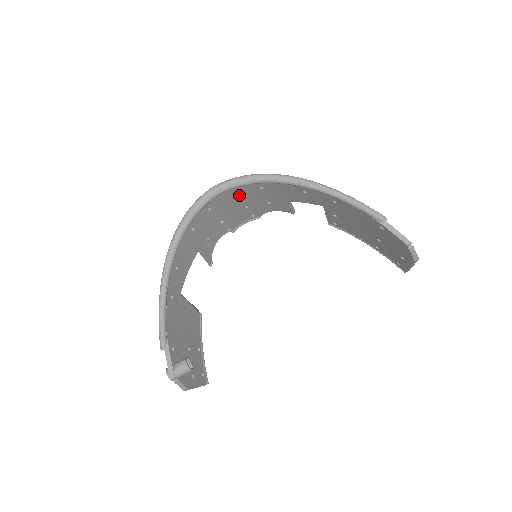
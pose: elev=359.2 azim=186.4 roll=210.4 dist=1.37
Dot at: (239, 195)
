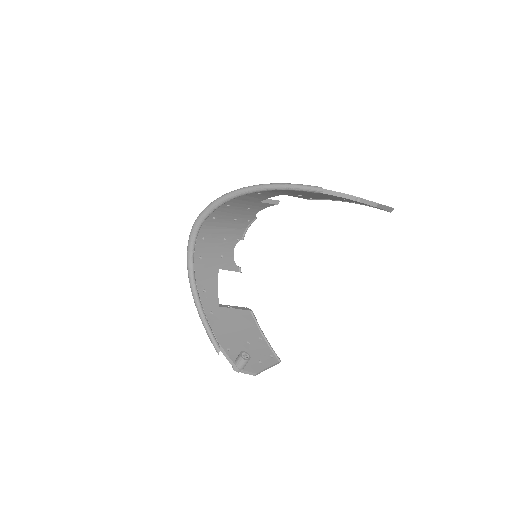
Dot at: (218, 217)
